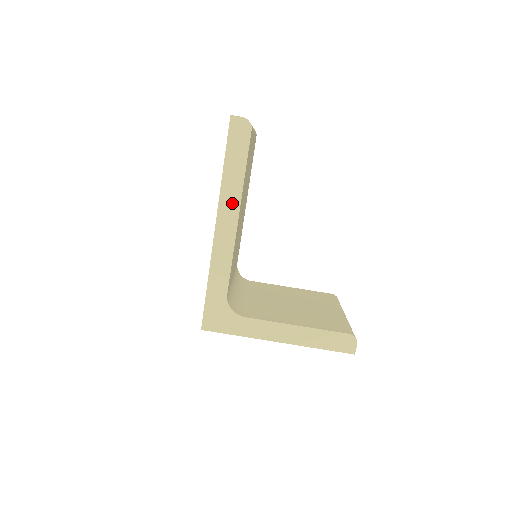
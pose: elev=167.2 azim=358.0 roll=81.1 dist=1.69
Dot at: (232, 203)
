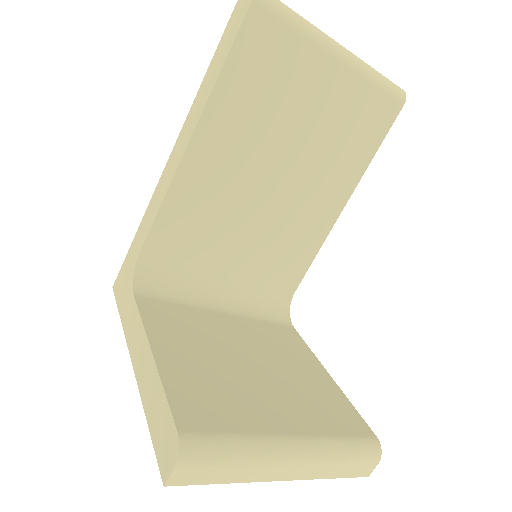
Dot at: (195, 117)
